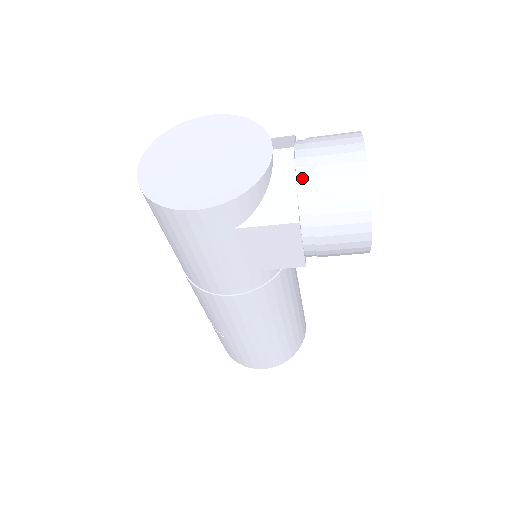
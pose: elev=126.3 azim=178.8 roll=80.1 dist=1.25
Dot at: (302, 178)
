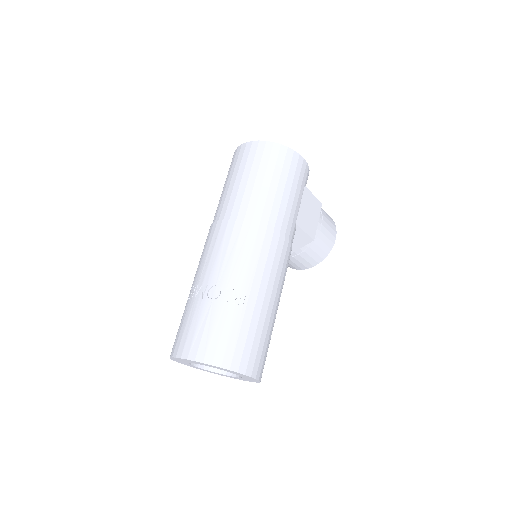
Dot at: occluded
